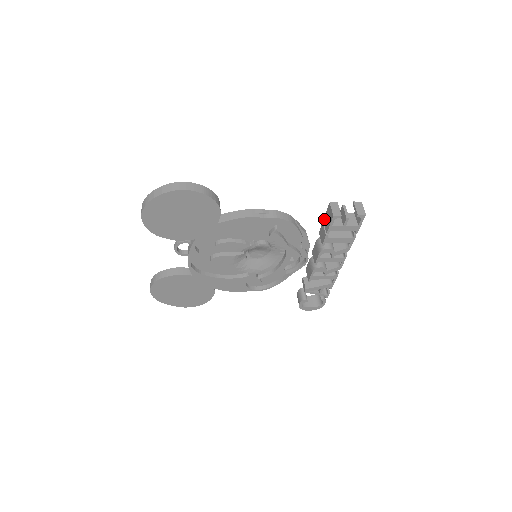
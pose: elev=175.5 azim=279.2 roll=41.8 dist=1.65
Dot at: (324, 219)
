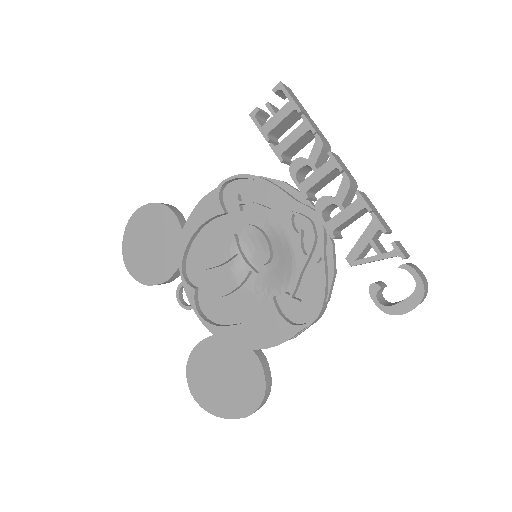
Dot at: occluded
